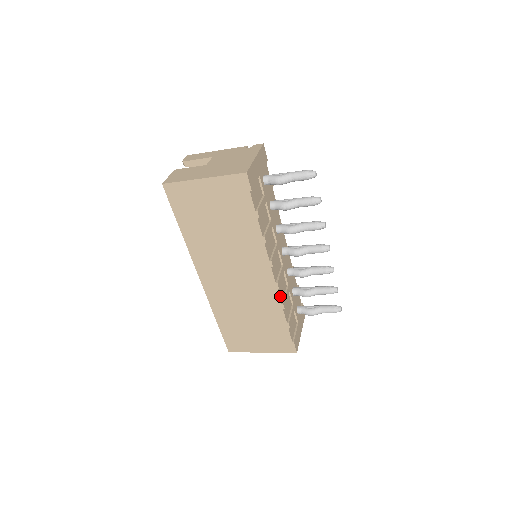
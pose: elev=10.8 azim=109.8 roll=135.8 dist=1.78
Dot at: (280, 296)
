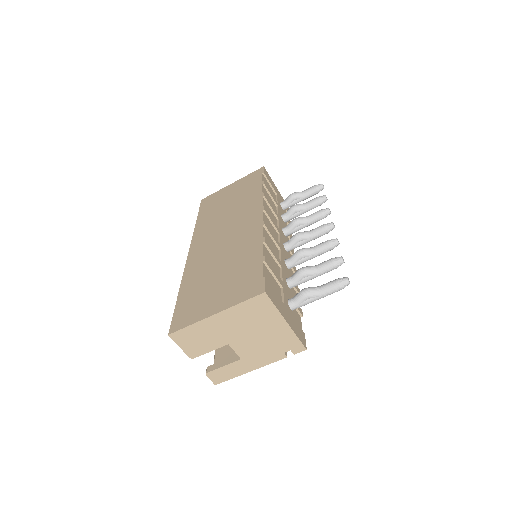
Dot at: (264, 235)
